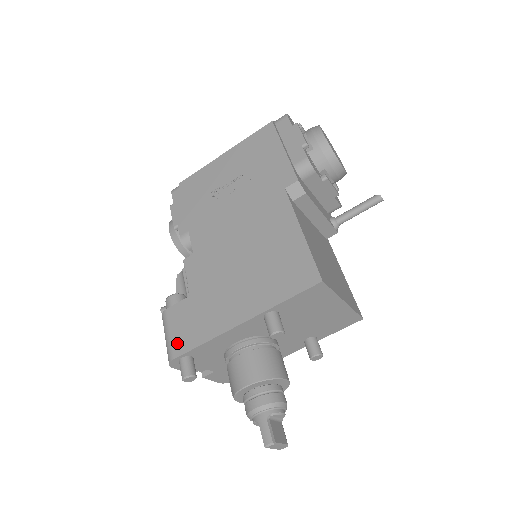
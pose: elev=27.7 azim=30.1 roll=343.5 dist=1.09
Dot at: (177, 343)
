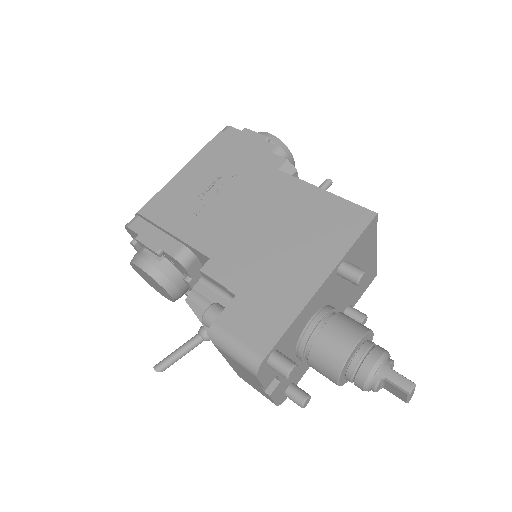
Dot at: (256, 342)
